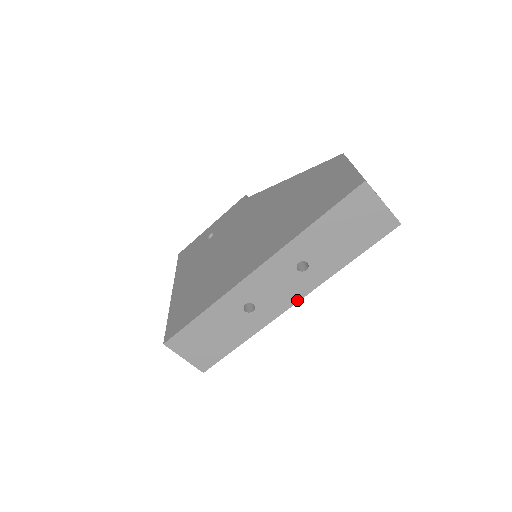
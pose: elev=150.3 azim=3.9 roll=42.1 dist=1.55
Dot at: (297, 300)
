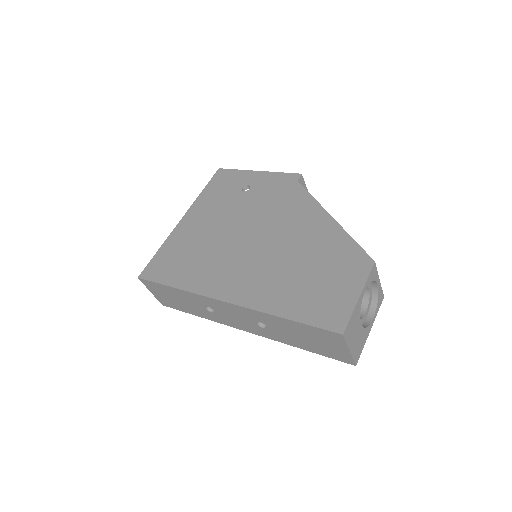
Dot at: (248, 331)
